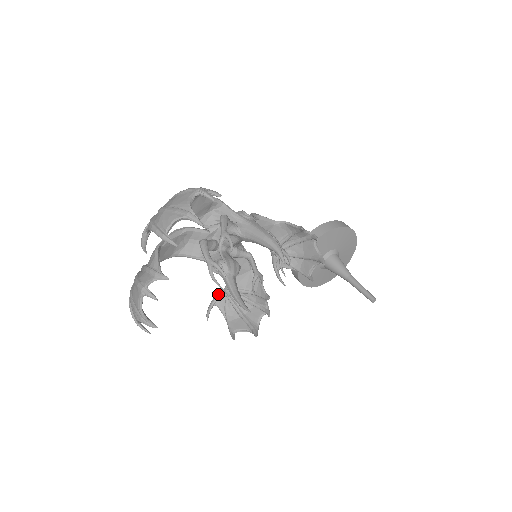
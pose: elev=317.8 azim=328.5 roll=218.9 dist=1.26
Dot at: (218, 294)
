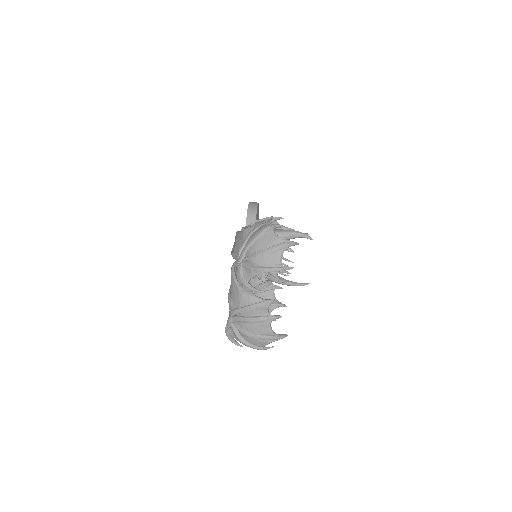
Dot at: occluded
